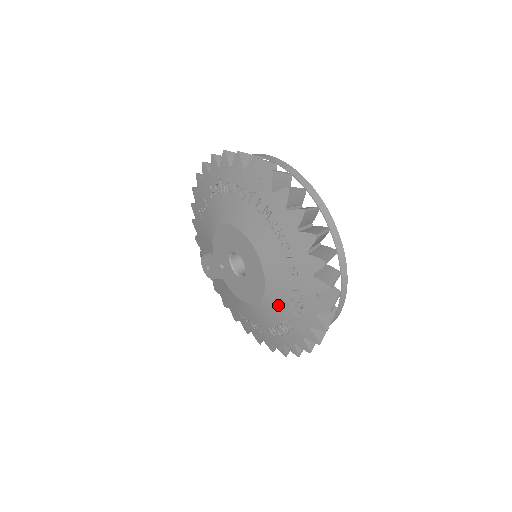
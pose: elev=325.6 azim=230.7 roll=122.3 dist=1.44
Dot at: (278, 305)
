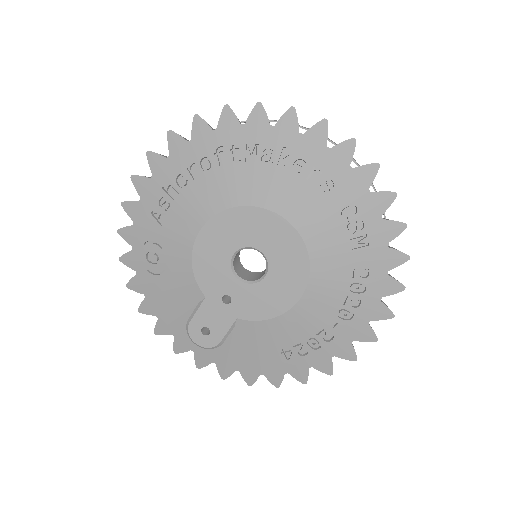
Dot at: (334, 256)
